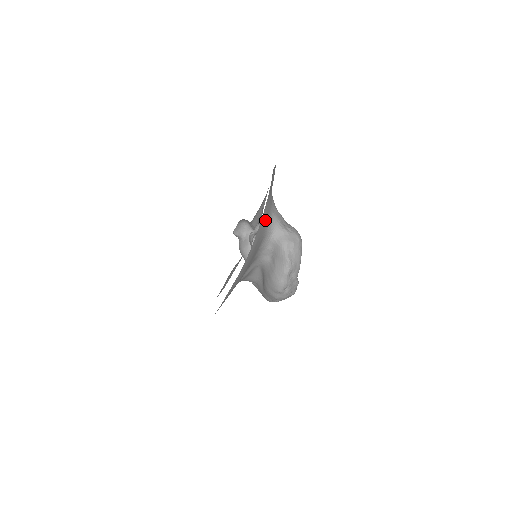
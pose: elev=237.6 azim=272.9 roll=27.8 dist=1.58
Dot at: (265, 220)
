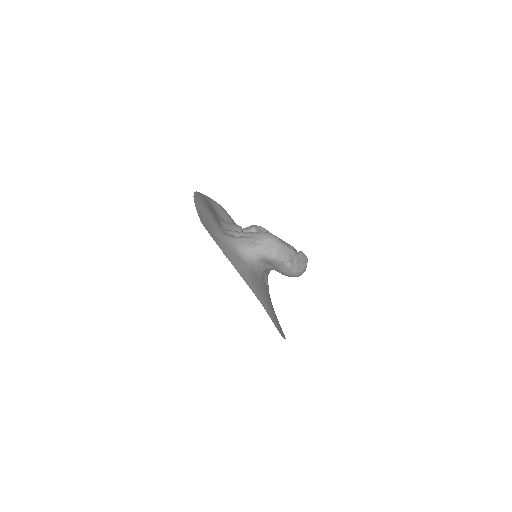
Dot at: (241, 265)
